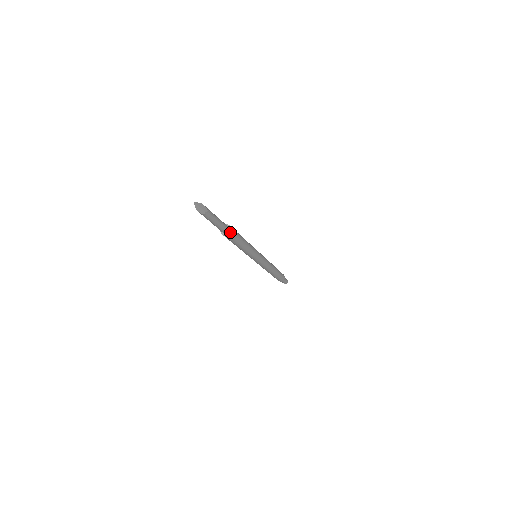
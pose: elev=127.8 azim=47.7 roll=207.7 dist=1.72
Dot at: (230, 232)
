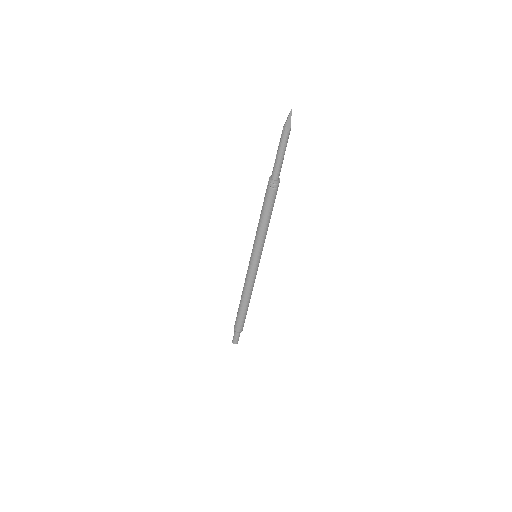
Dot at: (279, 181)
